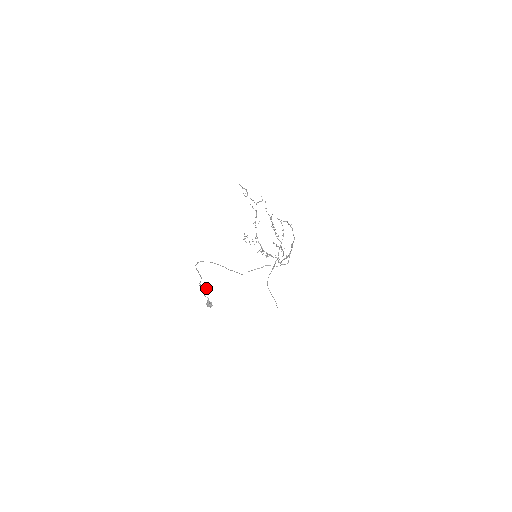
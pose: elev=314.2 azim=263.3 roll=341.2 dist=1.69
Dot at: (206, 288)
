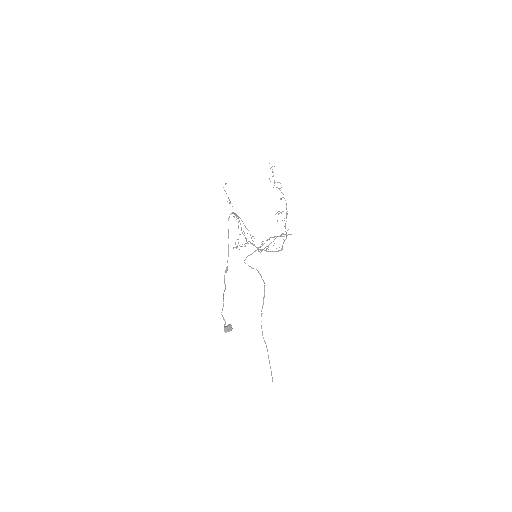
Dot at: (223, 298)
